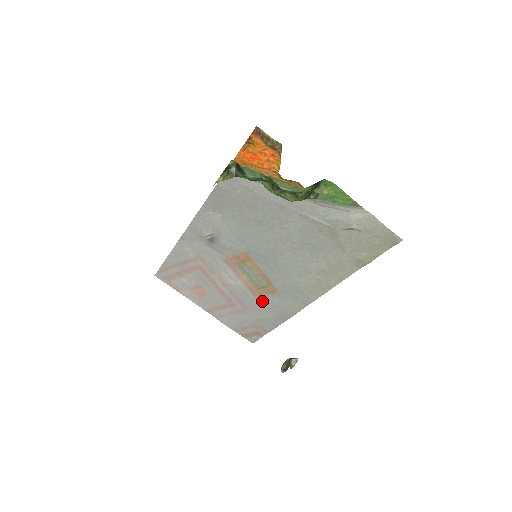
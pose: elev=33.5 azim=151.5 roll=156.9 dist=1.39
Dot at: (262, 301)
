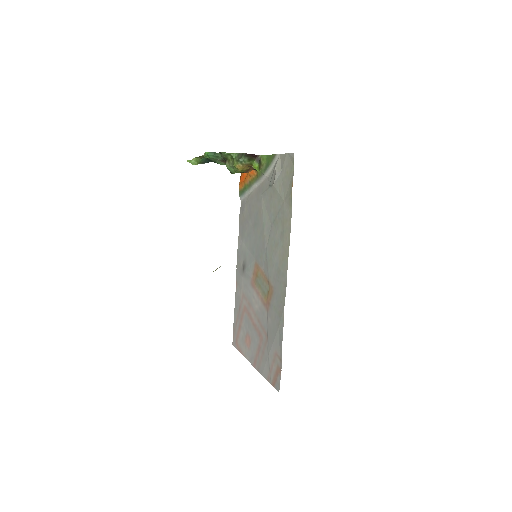
Dot at: (271, 313)
